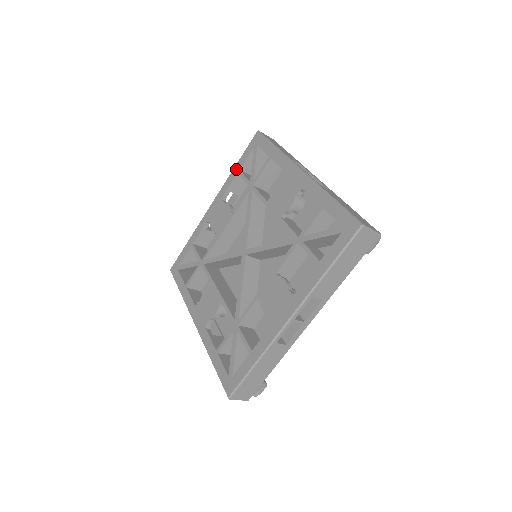
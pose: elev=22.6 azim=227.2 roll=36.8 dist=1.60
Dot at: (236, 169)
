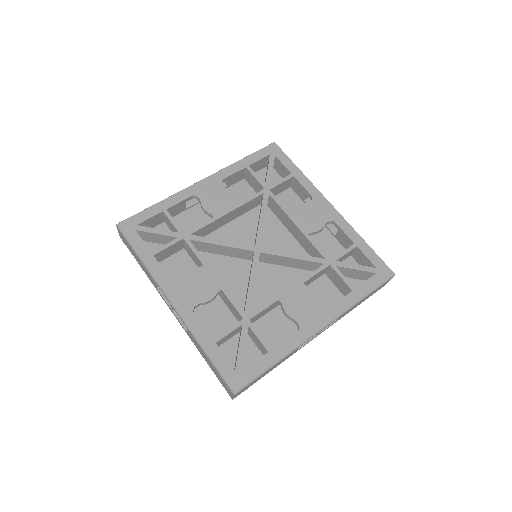
Dot at: (244, 162)
